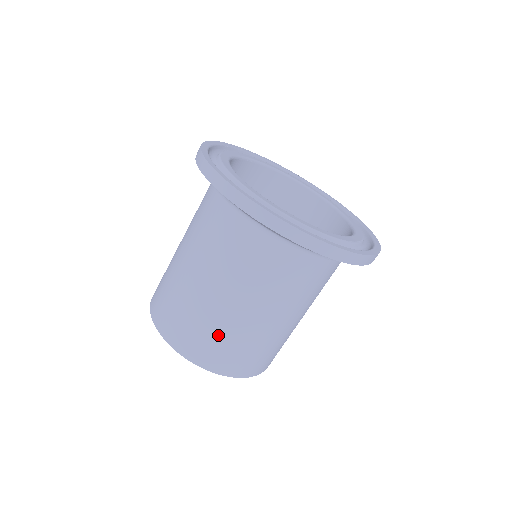
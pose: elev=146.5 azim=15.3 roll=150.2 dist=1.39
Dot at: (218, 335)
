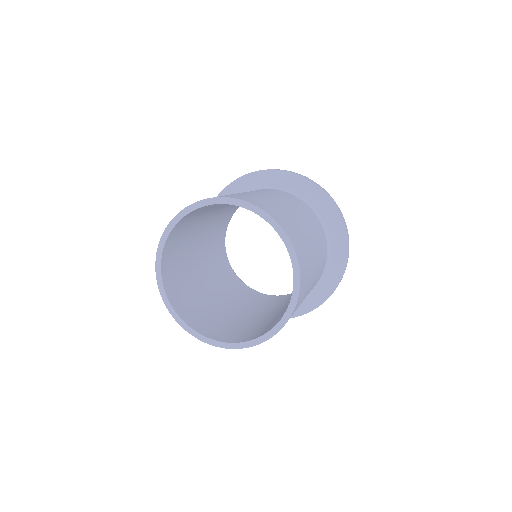
Dot at: (303, 239)
